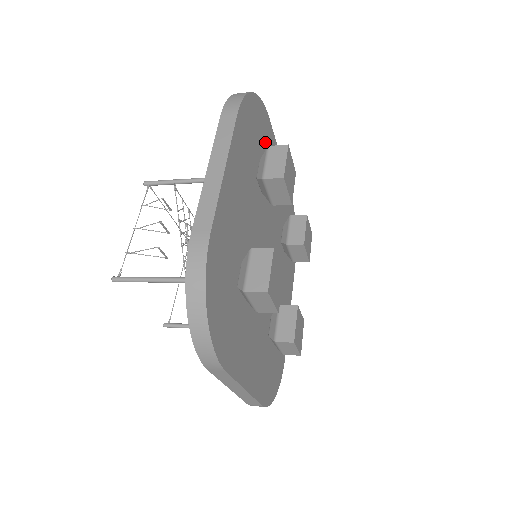
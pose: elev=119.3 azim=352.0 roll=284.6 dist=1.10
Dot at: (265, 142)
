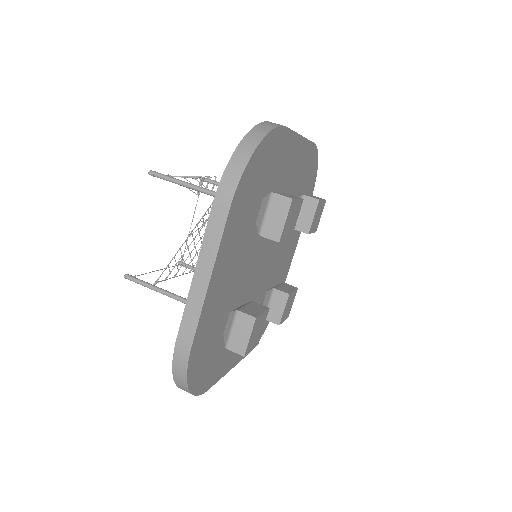
Dot at: occluded
